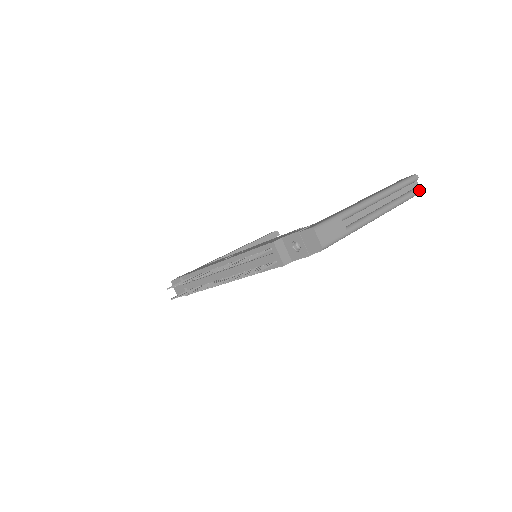
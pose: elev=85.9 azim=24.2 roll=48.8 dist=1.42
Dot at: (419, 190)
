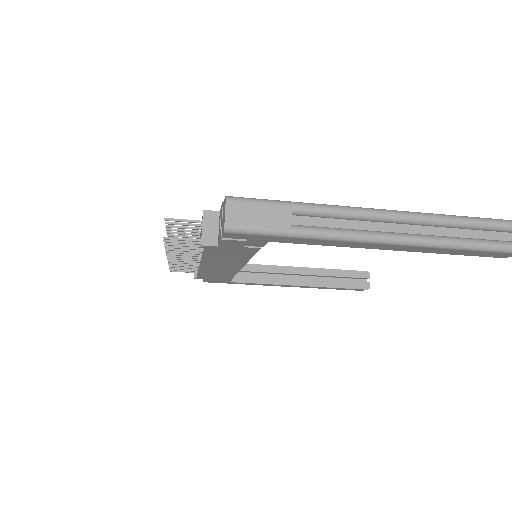
Dot at: out of frame
